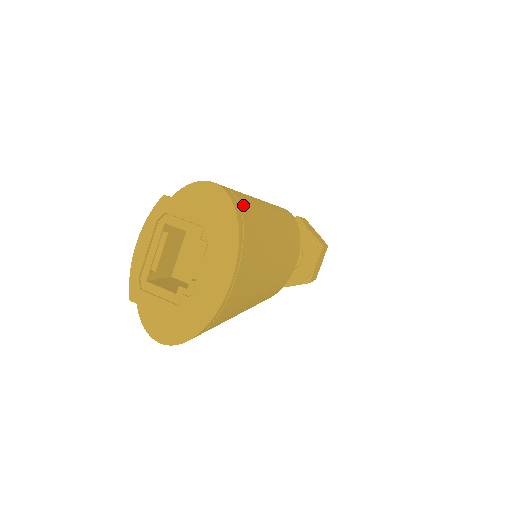
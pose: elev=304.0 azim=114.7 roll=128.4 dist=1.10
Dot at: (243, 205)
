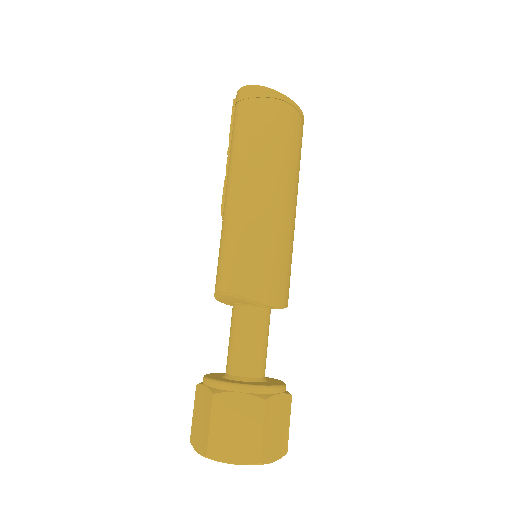
Dot at: occluded
